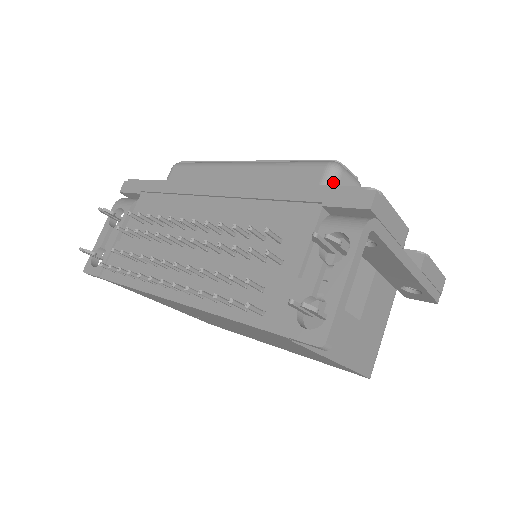
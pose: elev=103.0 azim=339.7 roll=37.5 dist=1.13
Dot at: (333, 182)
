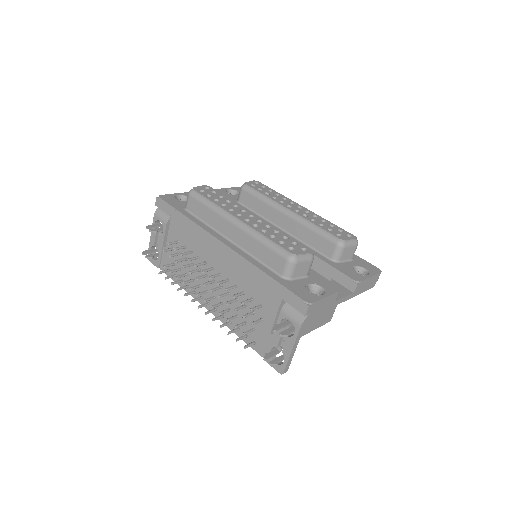
Dot at: (291, 271)
